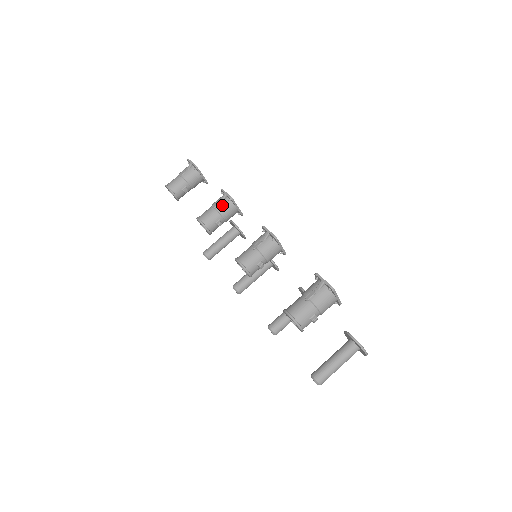
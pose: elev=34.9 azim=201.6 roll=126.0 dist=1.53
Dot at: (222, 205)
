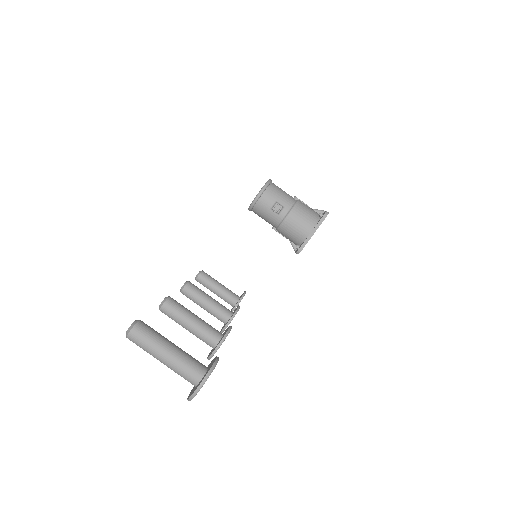
Dot at: occluded
